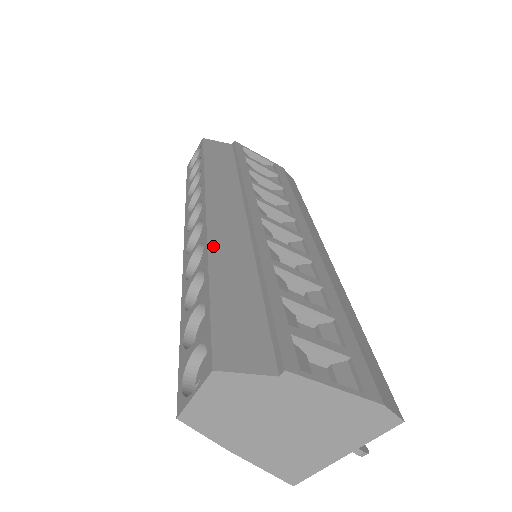
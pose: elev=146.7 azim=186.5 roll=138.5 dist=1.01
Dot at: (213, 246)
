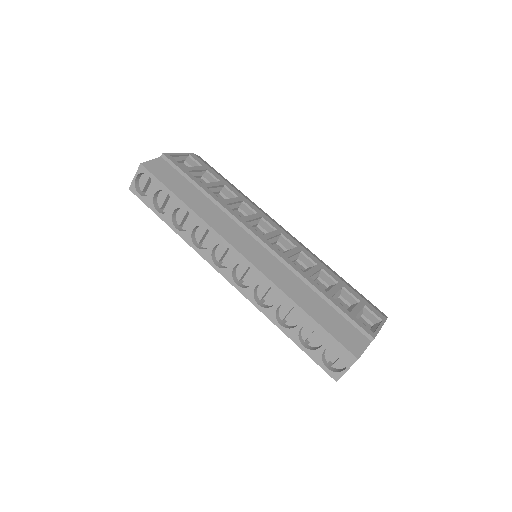
Dot at: (280, 285)
